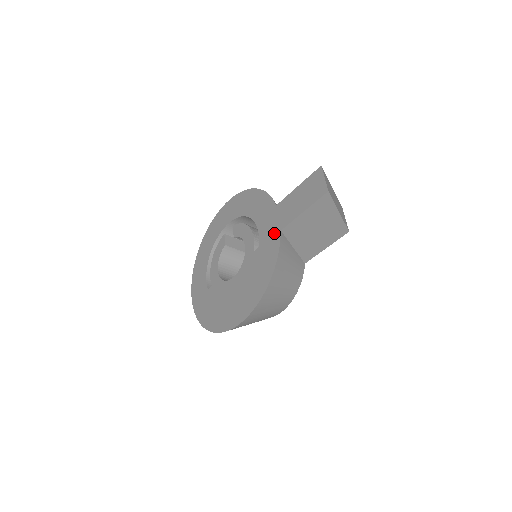
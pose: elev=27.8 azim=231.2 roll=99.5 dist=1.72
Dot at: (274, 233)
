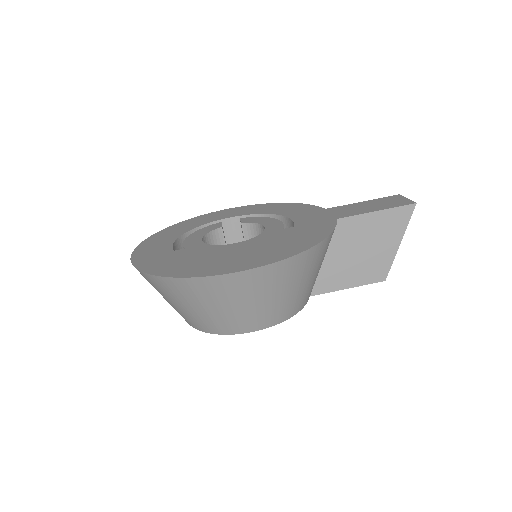
Dot at: (324, 220)
